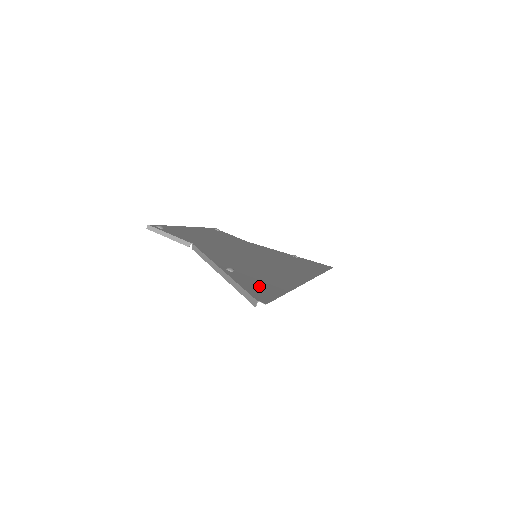
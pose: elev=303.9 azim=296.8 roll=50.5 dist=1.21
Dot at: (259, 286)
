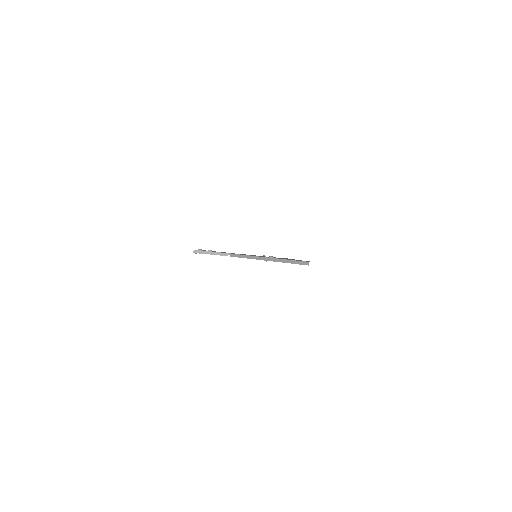
Dot at: occluded
